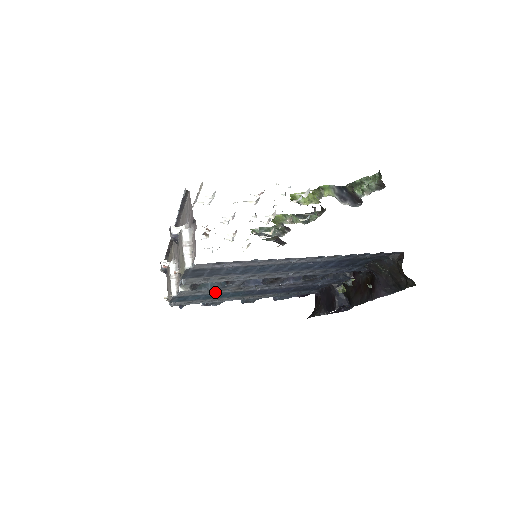
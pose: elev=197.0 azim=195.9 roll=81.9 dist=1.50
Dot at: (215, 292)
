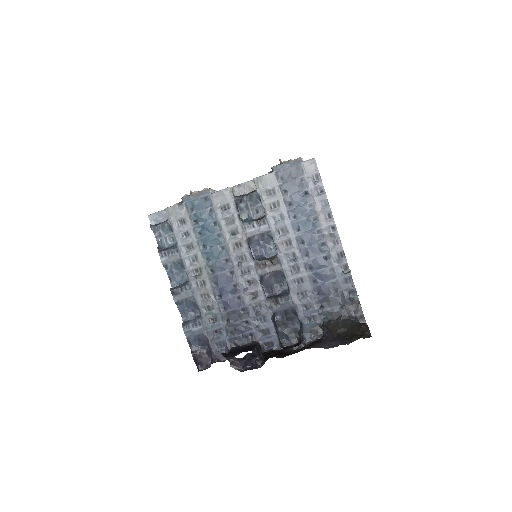
Dot at: (225, 226)
